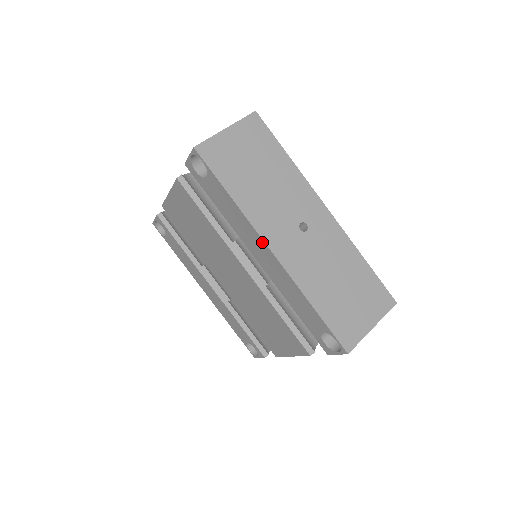
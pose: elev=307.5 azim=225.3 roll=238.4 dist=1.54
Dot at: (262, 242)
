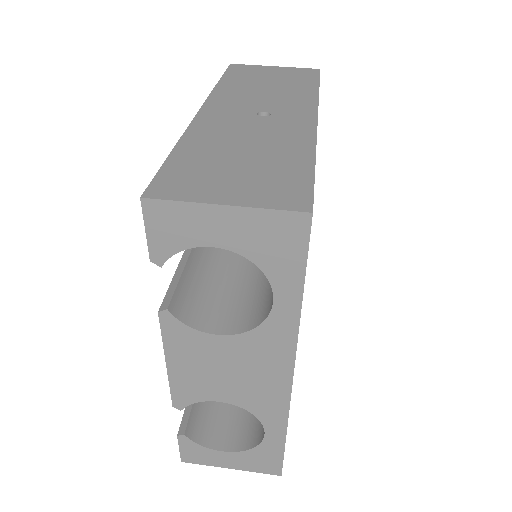
Dot at: occluded
